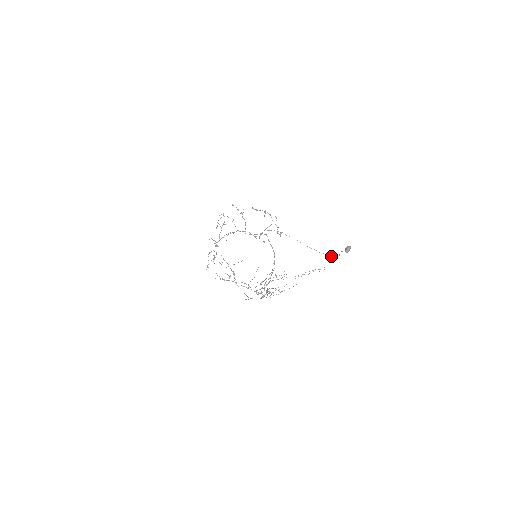
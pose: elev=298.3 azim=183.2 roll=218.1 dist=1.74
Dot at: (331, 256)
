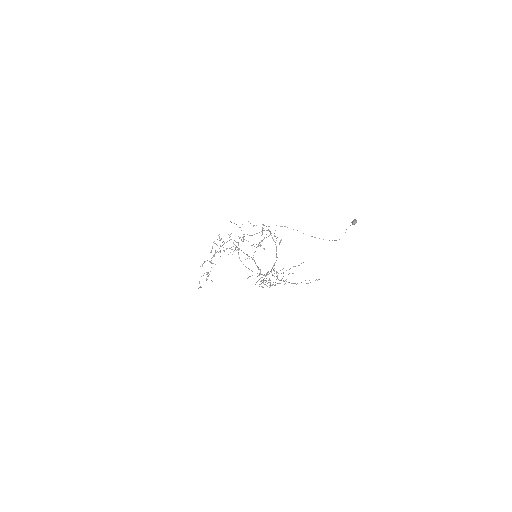
Dot at: (336, 240)
